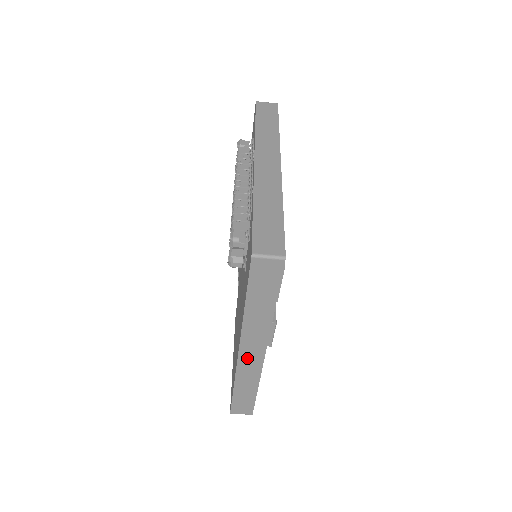
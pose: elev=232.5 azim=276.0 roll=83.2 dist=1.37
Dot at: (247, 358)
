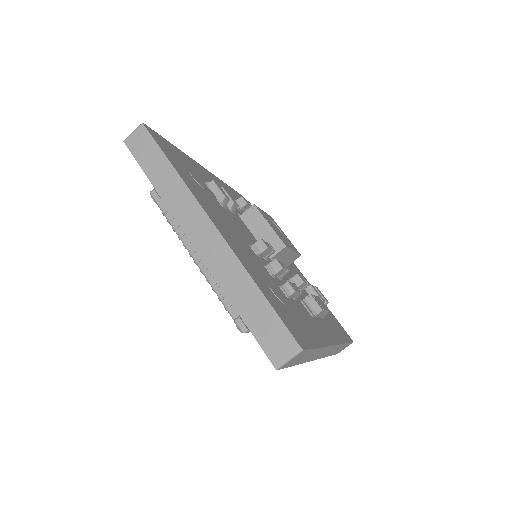
Dot at: (324, 354)
